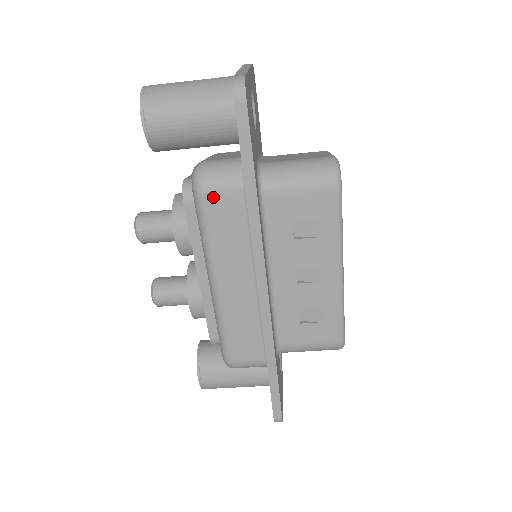
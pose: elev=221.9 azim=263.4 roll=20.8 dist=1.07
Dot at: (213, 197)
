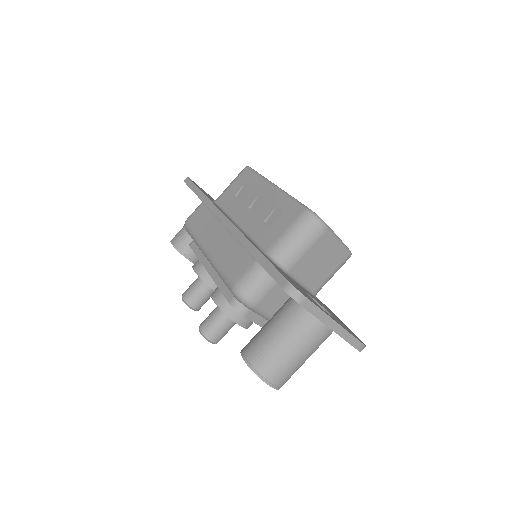
Dot at: (191, 218)
